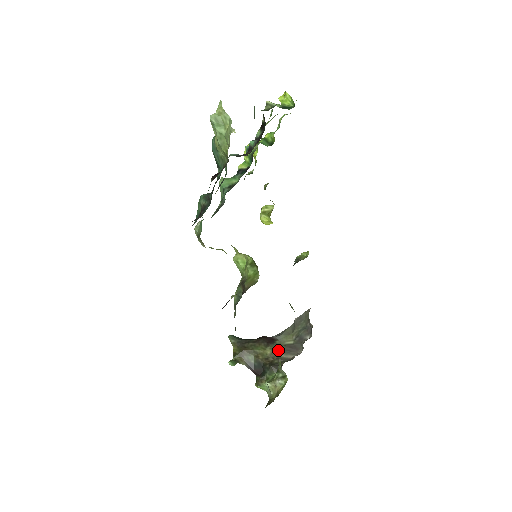
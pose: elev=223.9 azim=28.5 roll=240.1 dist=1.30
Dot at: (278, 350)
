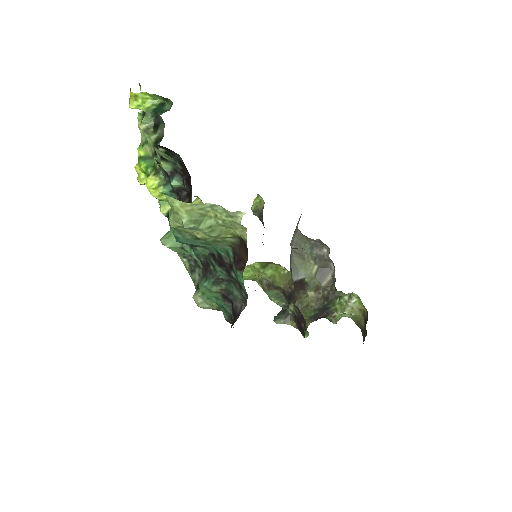
Dot at: (317, 285)
